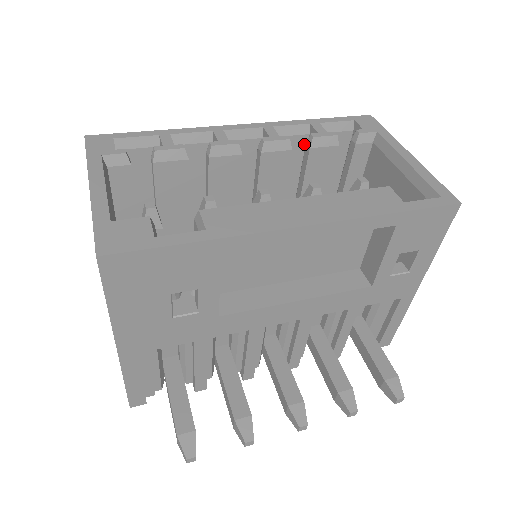
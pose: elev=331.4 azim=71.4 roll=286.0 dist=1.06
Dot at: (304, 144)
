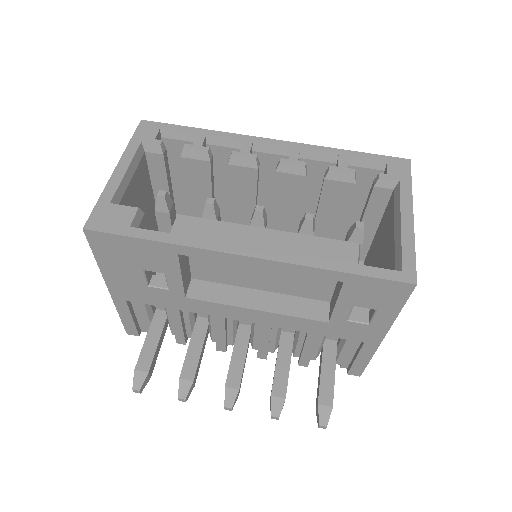
Dot at: occluded
